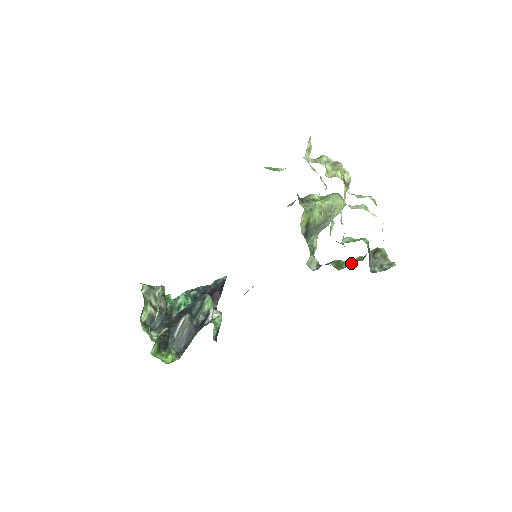
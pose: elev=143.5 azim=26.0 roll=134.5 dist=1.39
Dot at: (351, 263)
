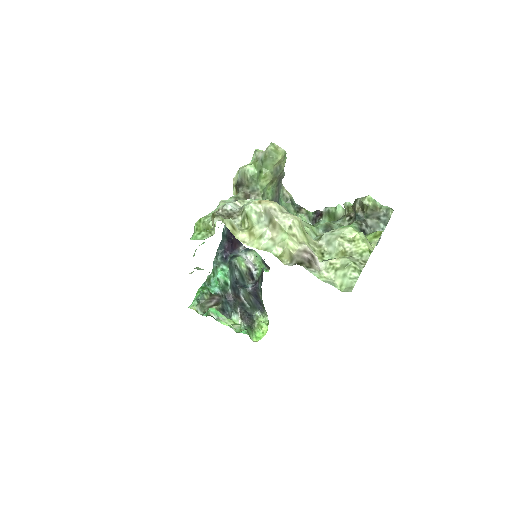
Dot at: (342, 210)
